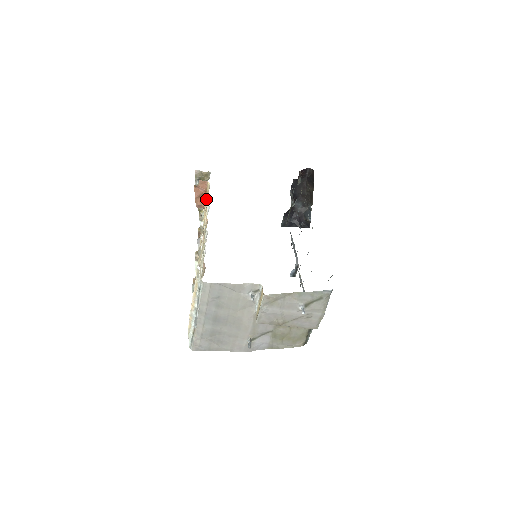
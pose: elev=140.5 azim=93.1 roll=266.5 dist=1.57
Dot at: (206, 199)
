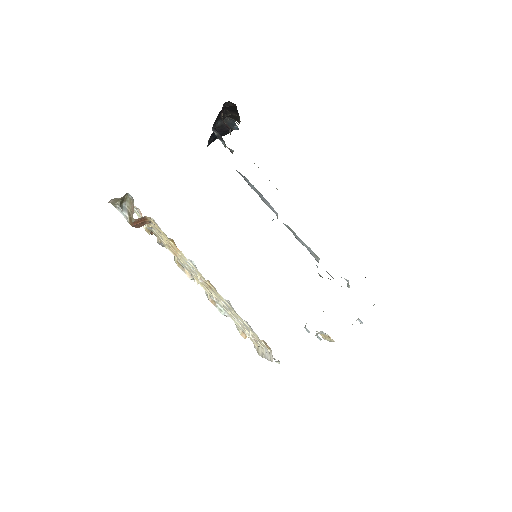
Dot at: (149, 222)
